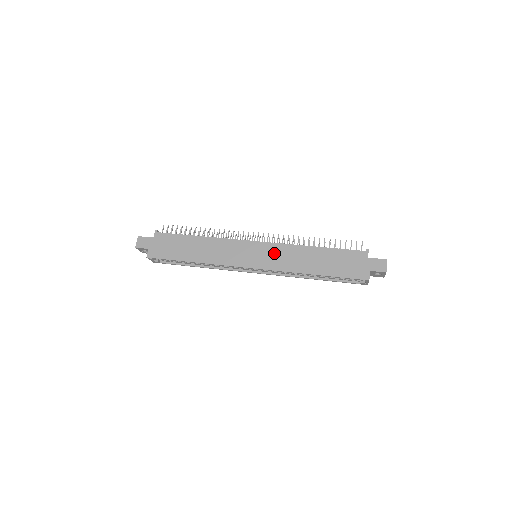
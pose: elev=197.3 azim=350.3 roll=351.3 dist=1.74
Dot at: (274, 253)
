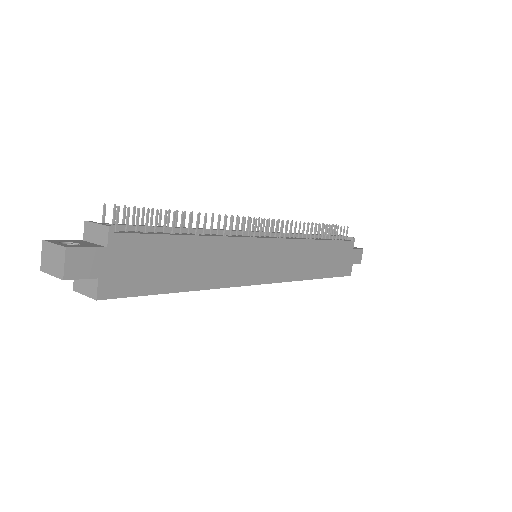
Dot at: (288, 255)
